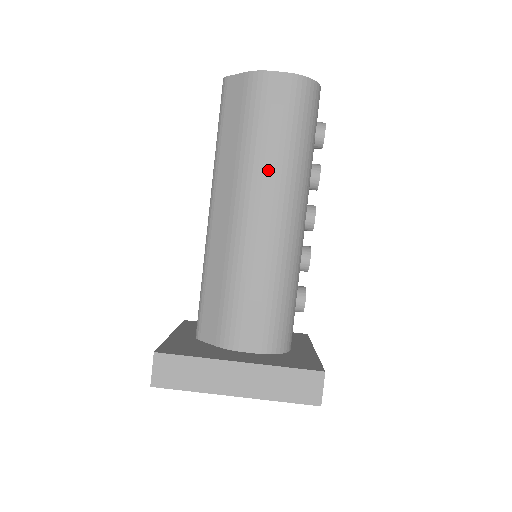
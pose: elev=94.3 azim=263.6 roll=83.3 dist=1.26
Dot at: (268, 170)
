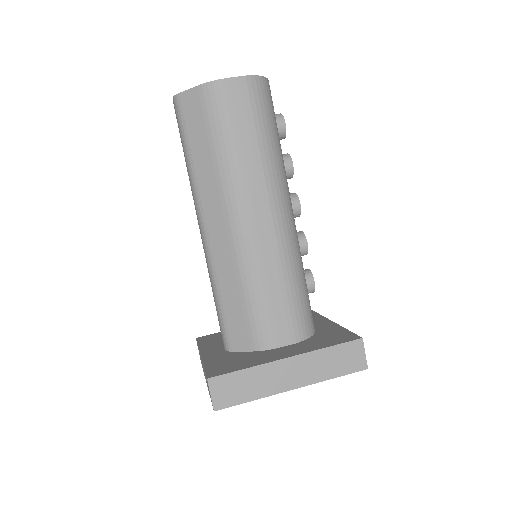
Dot at: (251, 174)
